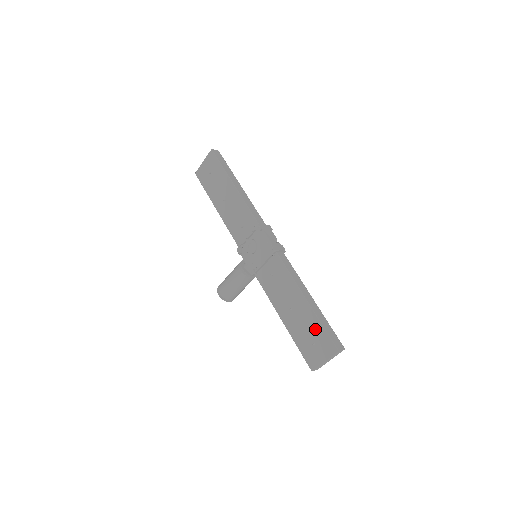
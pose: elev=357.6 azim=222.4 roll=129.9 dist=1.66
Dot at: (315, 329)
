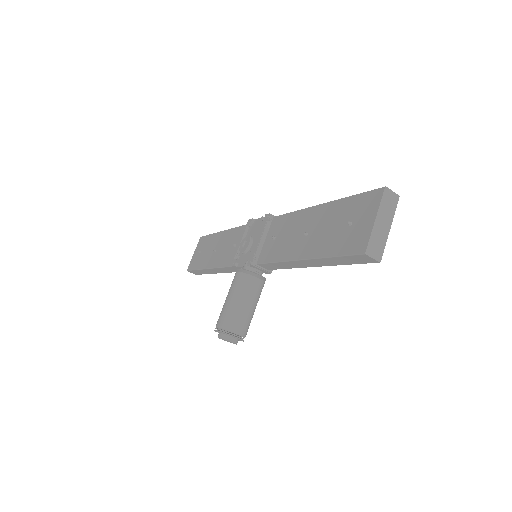
Dot at: (343, 210)
